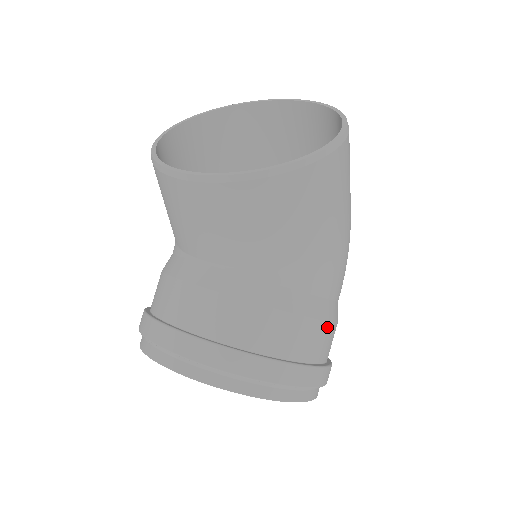
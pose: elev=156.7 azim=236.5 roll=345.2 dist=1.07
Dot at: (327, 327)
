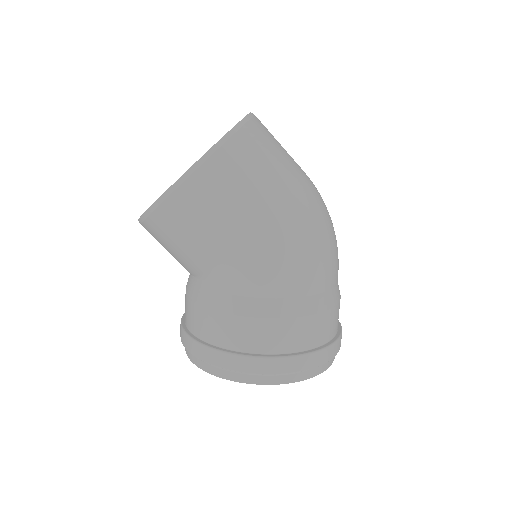
Dot at: (260, 323)
